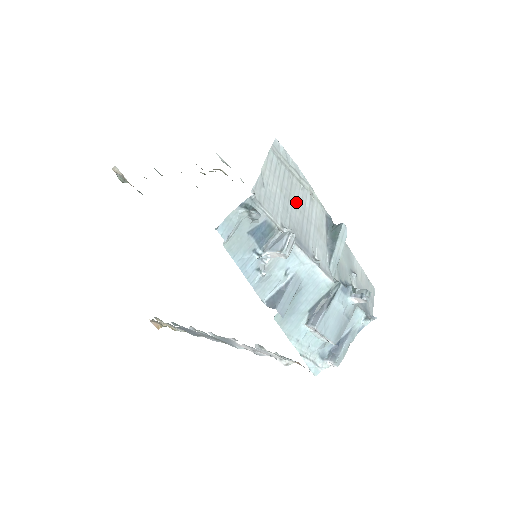
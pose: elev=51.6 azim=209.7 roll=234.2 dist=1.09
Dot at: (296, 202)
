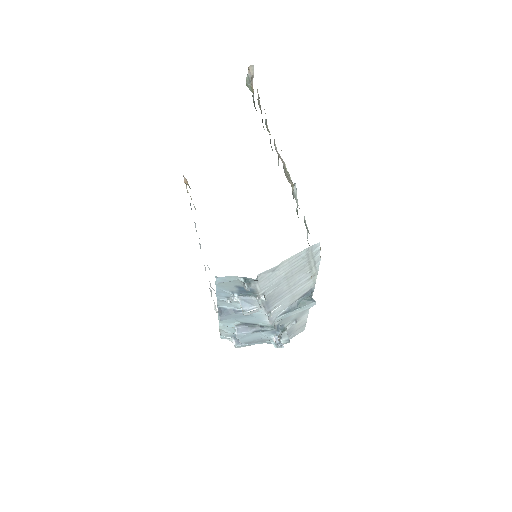
Dot at: (292, 280)
